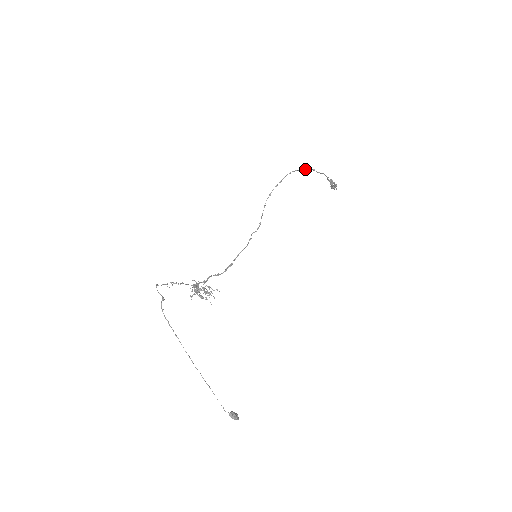
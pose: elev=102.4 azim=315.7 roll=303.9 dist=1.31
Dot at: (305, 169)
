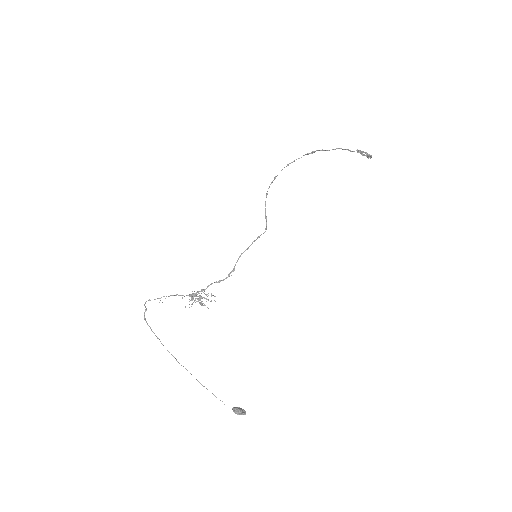
Dot at: occluded
